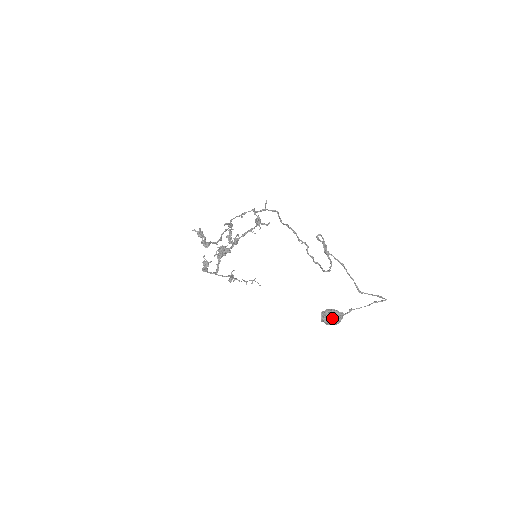
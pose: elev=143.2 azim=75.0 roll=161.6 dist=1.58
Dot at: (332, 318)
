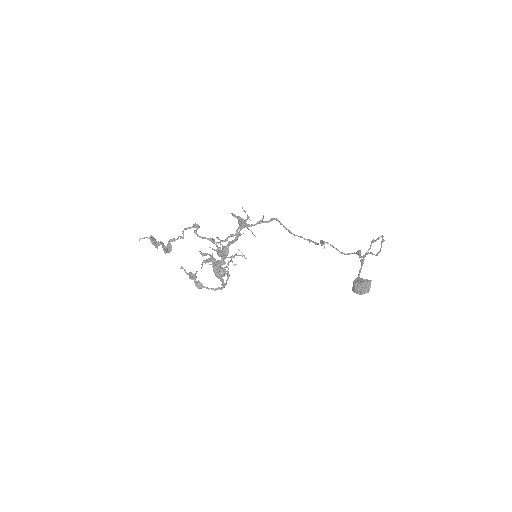
Dot at: (367, 291)
